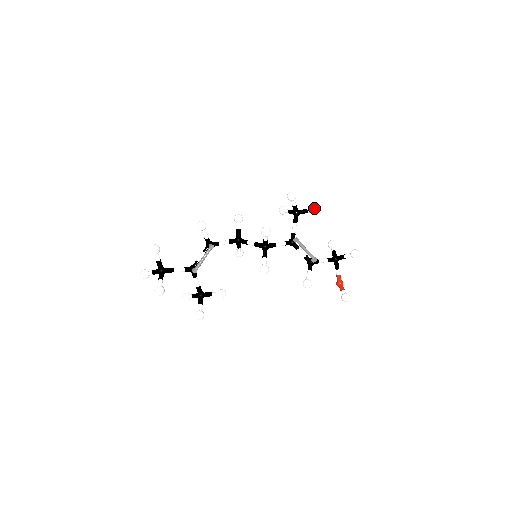
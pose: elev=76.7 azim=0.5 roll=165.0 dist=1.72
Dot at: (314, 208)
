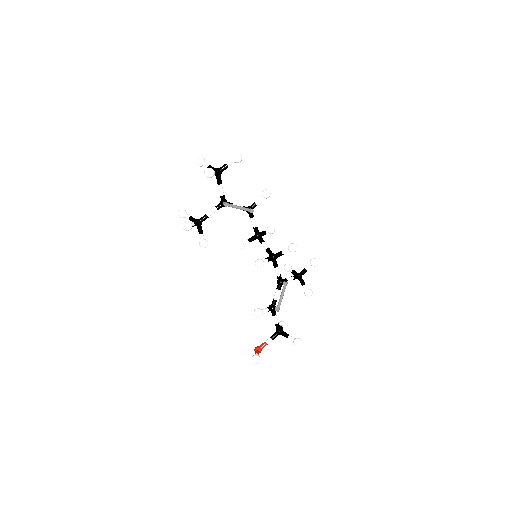
Dot at: (309, 289)
